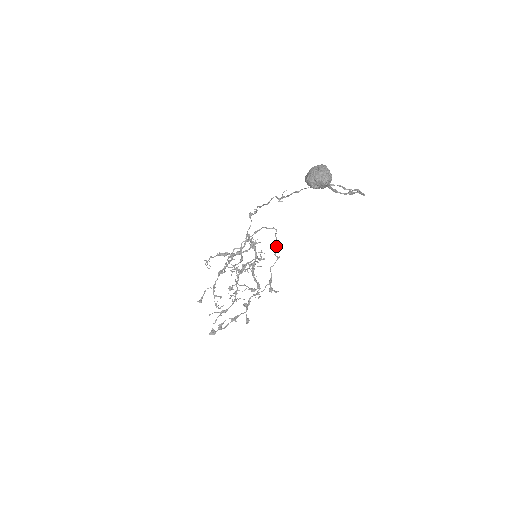
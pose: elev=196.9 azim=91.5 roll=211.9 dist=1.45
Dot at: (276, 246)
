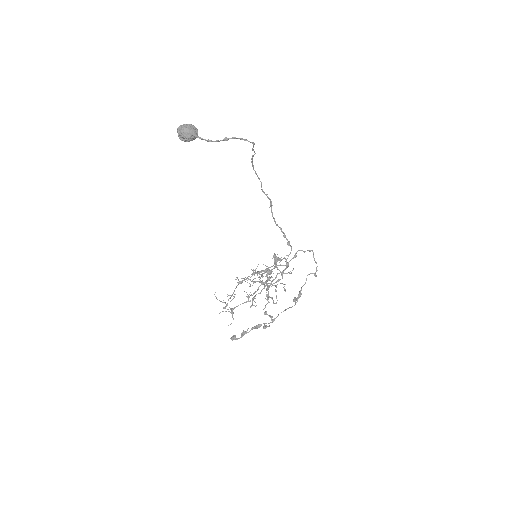
Dot at: (316, 267)
